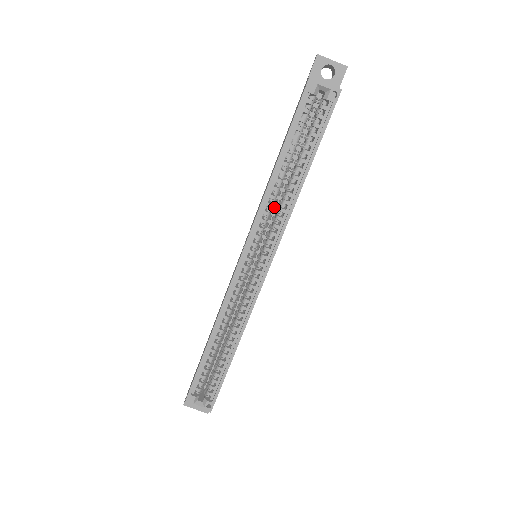
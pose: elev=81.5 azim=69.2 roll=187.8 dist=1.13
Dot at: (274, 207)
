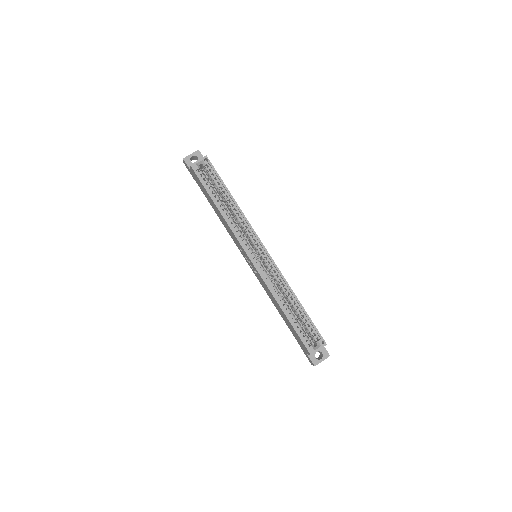
Dot at: (237, 226)
